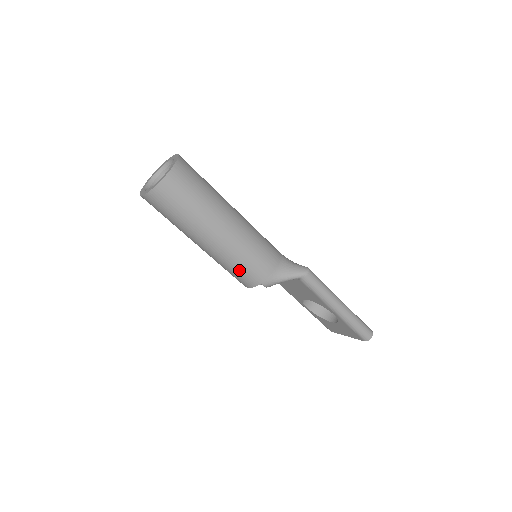
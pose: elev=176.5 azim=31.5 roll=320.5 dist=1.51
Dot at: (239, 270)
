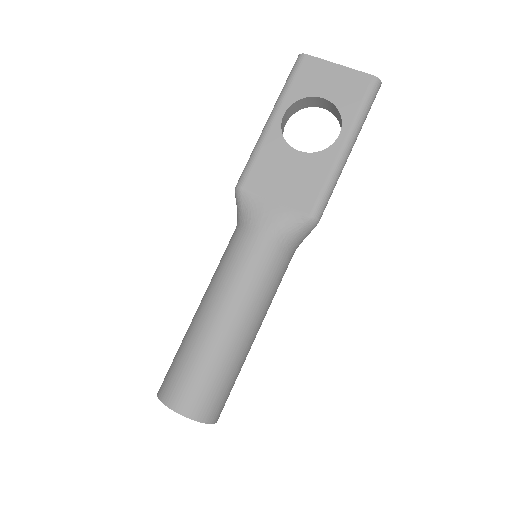
Dot at: occluded
